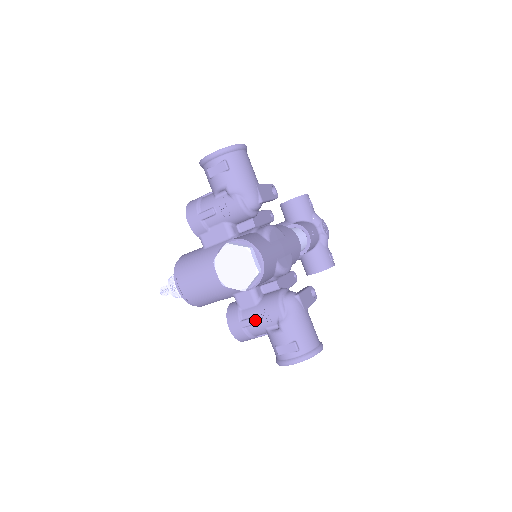
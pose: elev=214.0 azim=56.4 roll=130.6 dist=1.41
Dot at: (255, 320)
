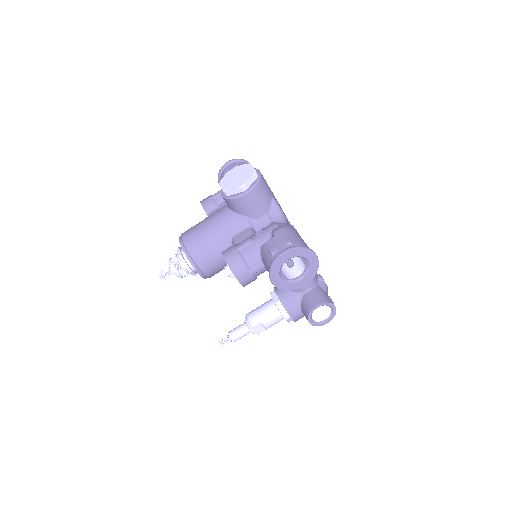
Dot at: (250, 239)
